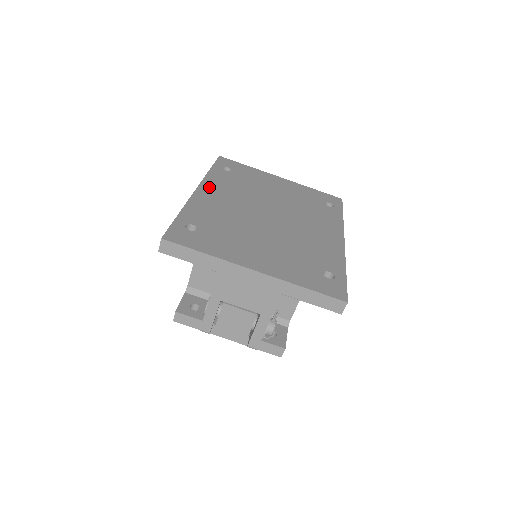
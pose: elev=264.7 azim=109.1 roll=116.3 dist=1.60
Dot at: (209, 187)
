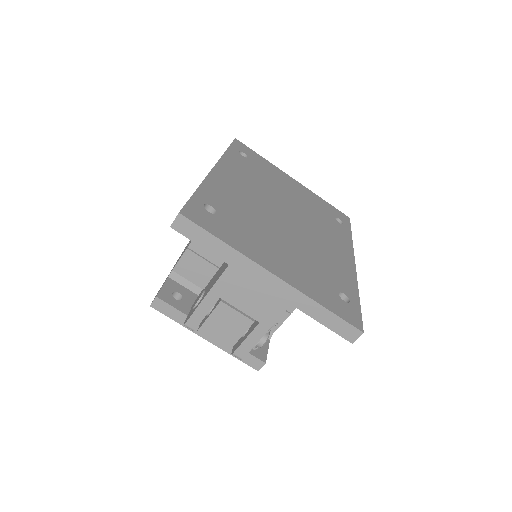
Dot at: (226, 169)
